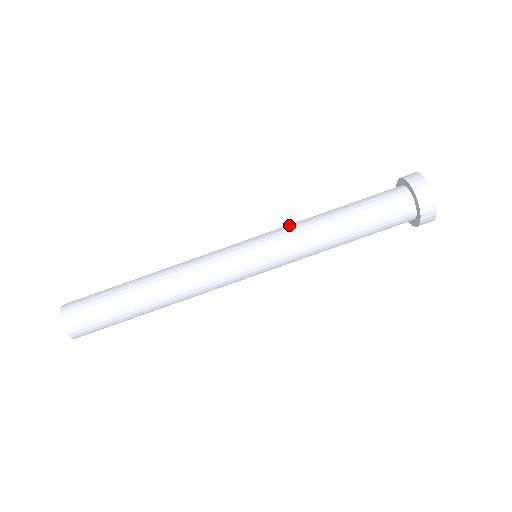
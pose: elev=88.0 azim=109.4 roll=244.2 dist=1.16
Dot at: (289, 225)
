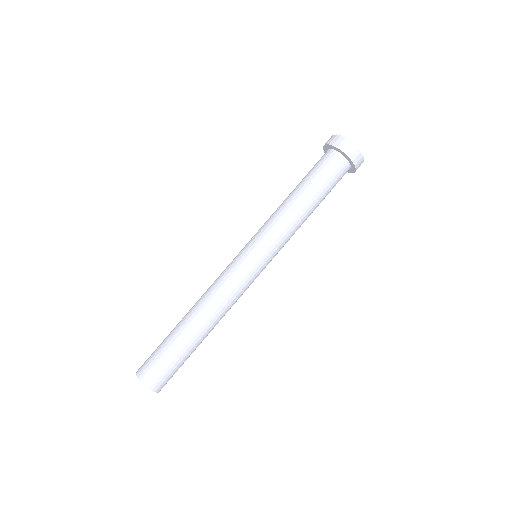
Dot at: (273, 224)
